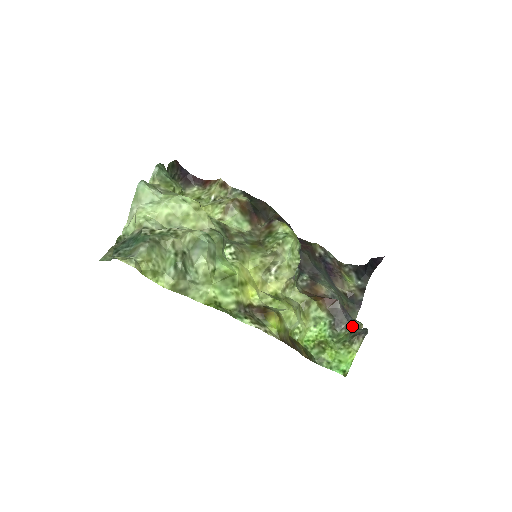
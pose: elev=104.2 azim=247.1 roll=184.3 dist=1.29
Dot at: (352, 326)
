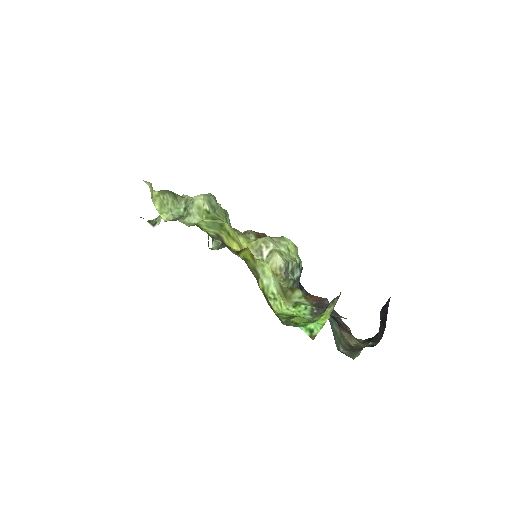
Dot at: (336, 315)
